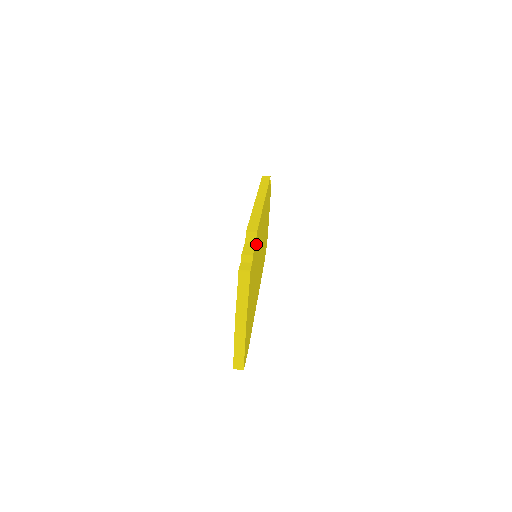
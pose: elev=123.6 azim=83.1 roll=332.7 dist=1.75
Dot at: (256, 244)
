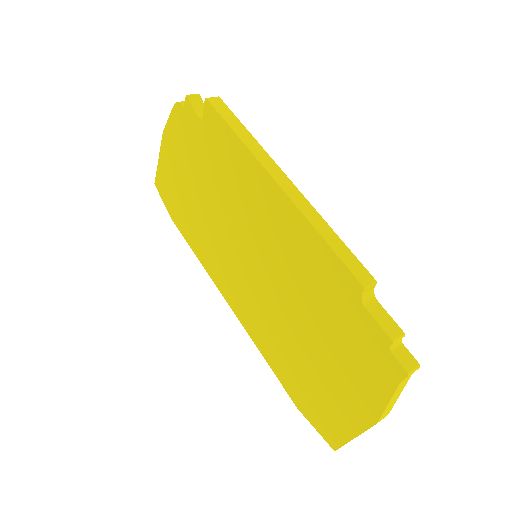
Dot at: occluded
